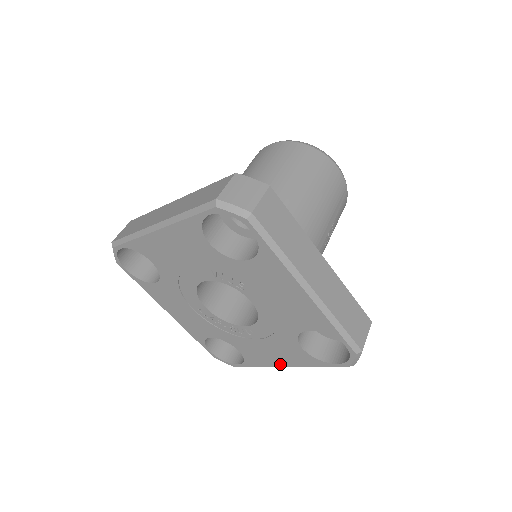
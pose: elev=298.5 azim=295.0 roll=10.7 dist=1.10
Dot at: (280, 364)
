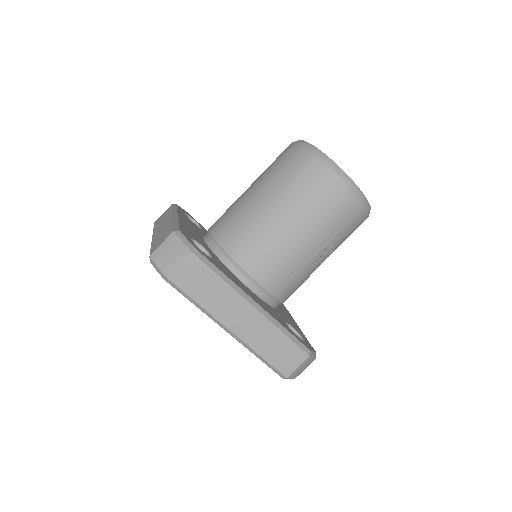
Dot at: occluded
